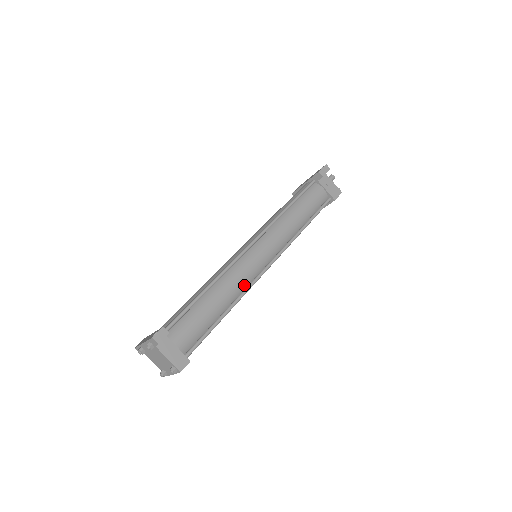
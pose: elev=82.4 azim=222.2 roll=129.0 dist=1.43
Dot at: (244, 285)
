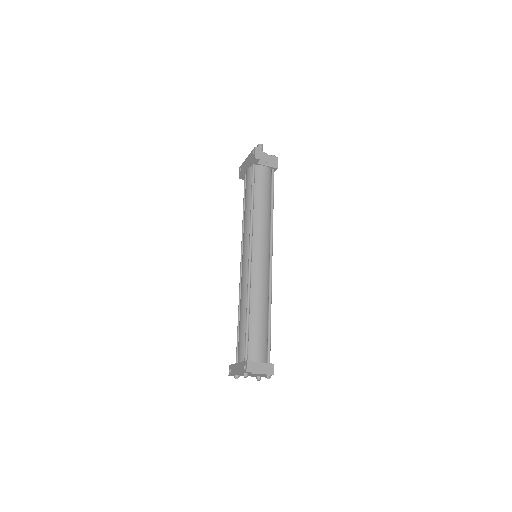
Dot at: (267, 287)
